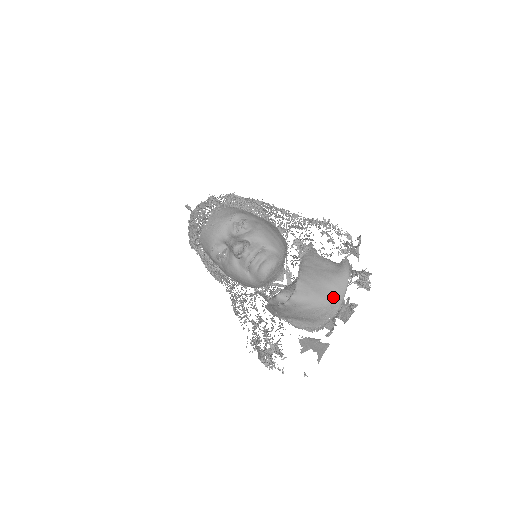
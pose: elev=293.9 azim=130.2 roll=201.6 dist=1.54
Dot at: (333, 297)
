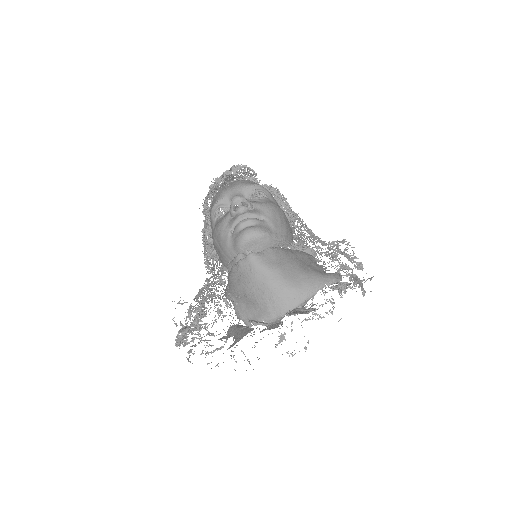
Dot at: (296, 286)
